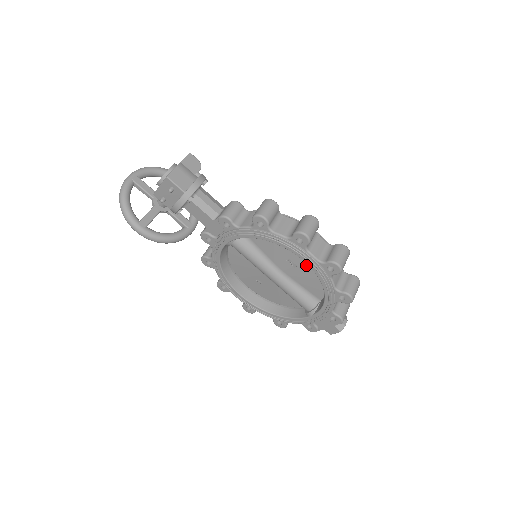
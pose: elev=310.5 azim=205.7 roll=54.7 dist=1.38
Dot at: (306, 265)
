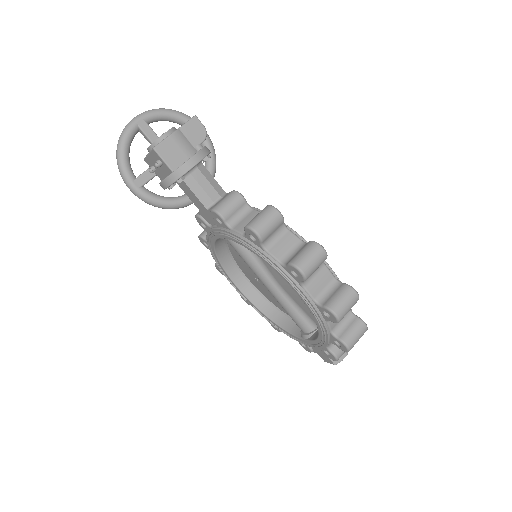
Dot at: occluded
